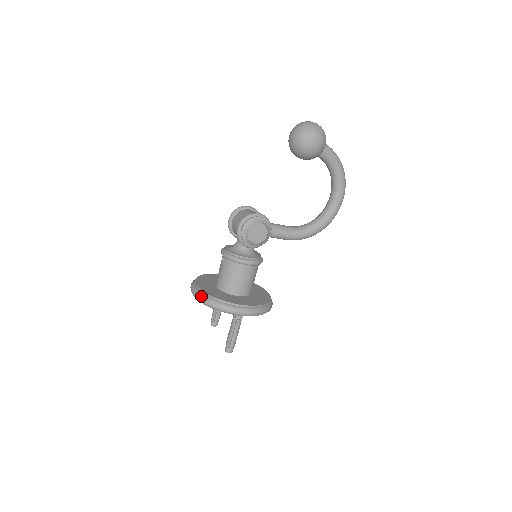
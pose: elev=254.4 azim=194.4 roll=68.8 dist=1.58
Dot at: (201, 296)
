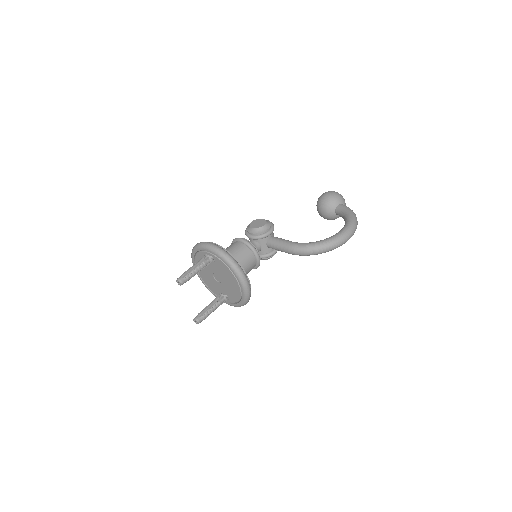
Dot at: occluded
